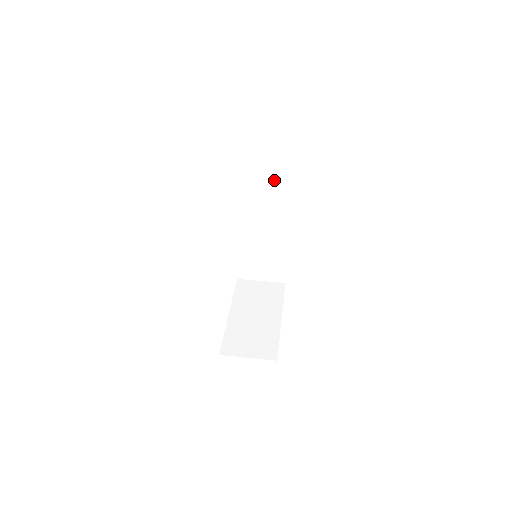
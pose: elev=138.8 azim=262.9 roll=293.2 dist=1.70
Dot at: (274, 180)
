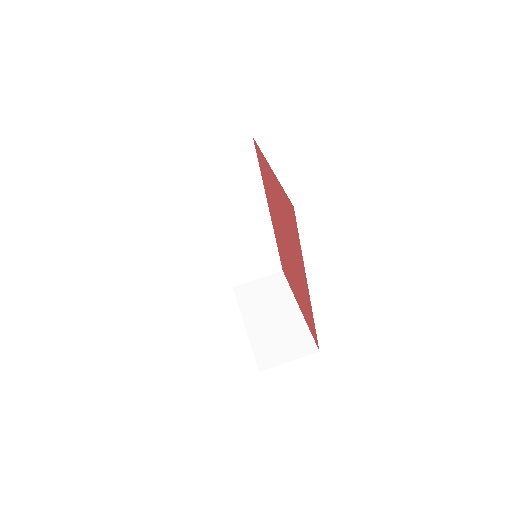
Dot at: (240, 171)
